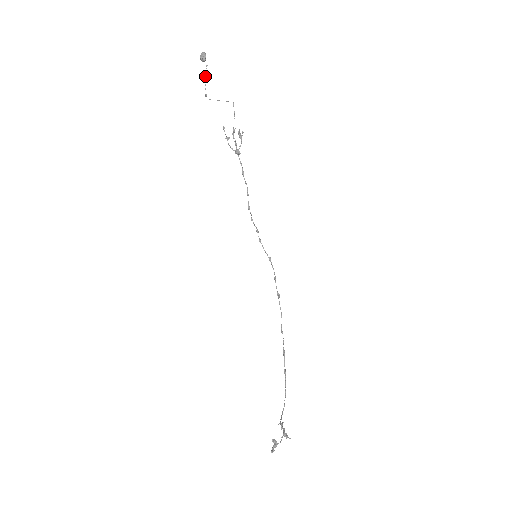
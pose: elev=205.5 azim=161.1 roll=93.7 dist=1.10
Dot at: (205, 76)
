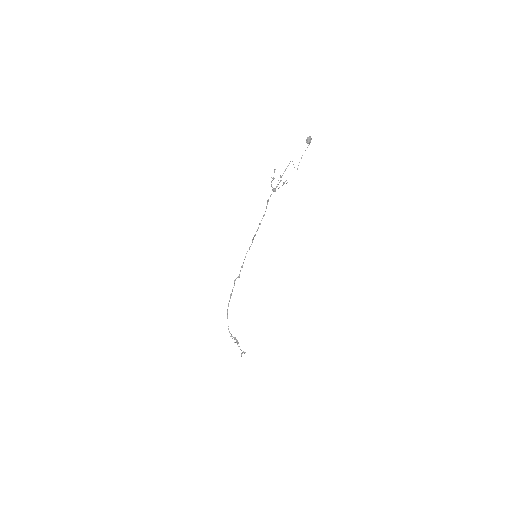
Dot at: occluded
